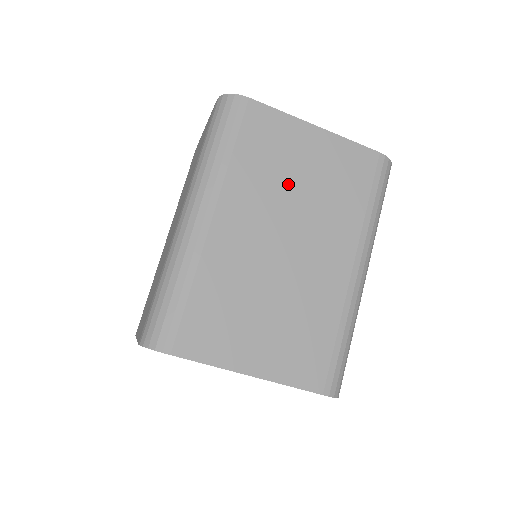
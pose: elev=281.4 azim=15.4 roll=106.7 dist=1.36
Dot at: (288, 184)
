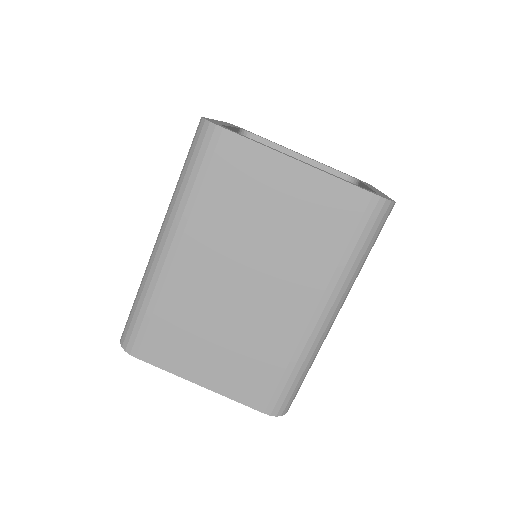
Dot at: (256, 224)
